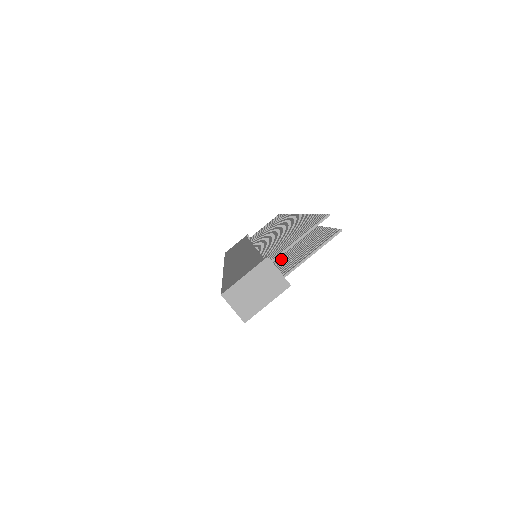
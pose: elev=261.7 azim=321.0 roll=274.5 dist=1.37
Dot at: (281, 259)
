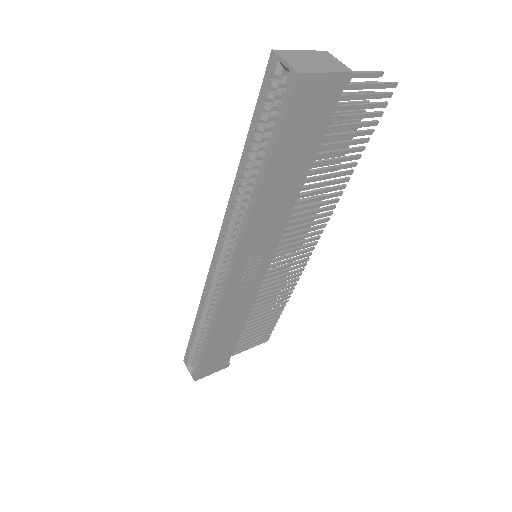
Dot at: (312, 169)
